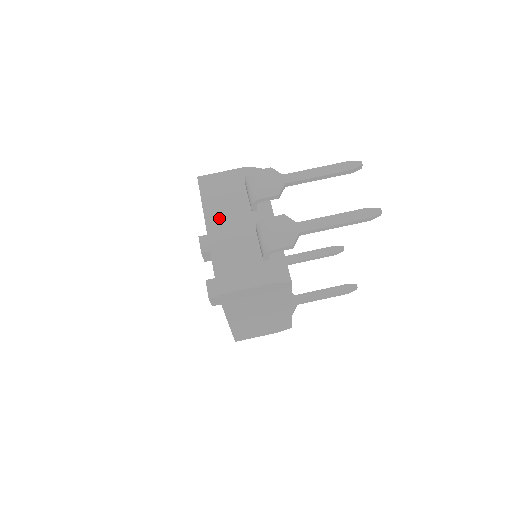
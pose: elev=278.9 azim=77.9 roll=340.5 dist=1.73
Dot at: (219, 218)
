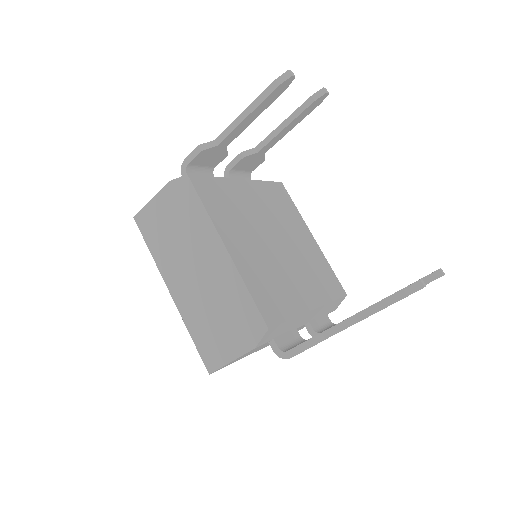
Dot at: occluded
